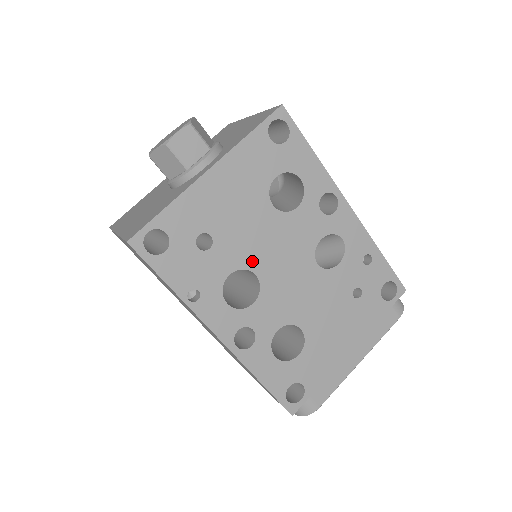
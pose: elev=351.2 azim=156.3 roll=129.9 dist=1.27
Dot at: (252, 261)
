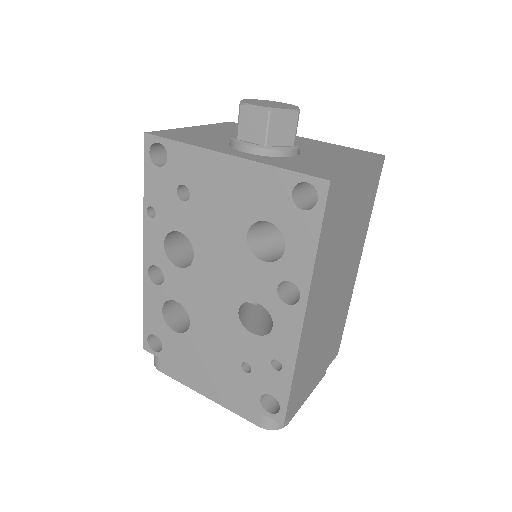
Dot at: (200, 245)
